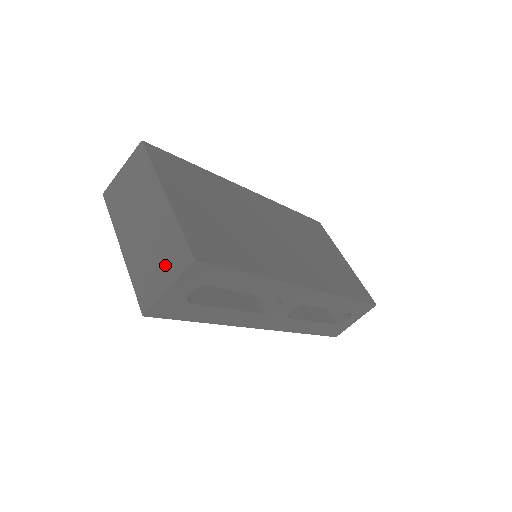
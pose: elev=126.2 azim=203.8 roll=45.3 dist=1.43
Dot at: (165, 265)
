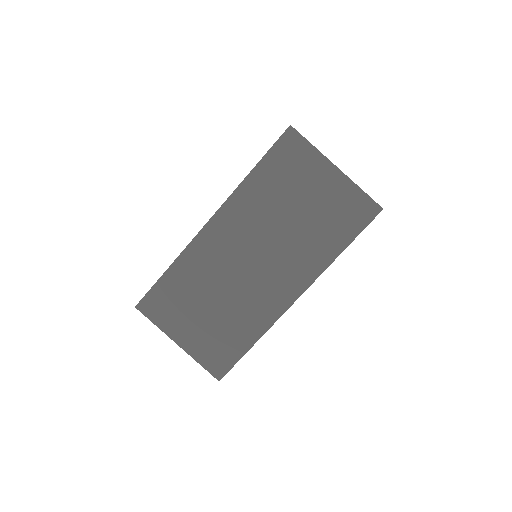
Dot at: occluded
